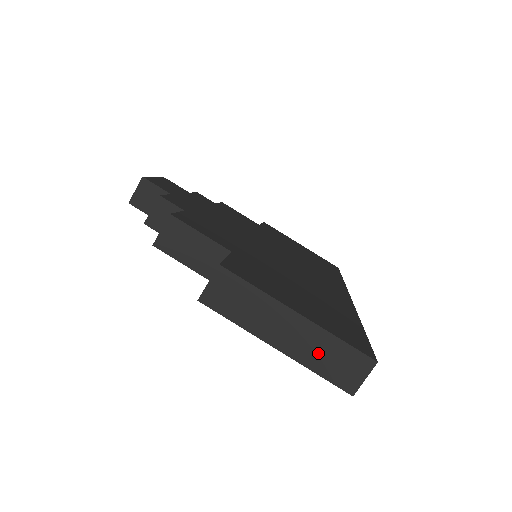
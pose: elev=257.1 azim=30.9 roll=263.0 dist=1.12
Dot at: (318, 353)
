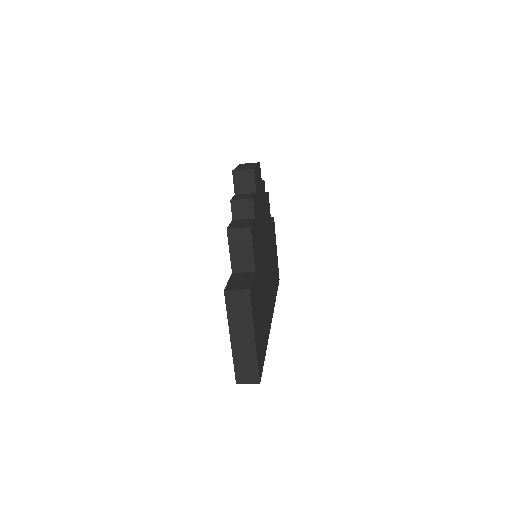
Dot at: (244, 358)
